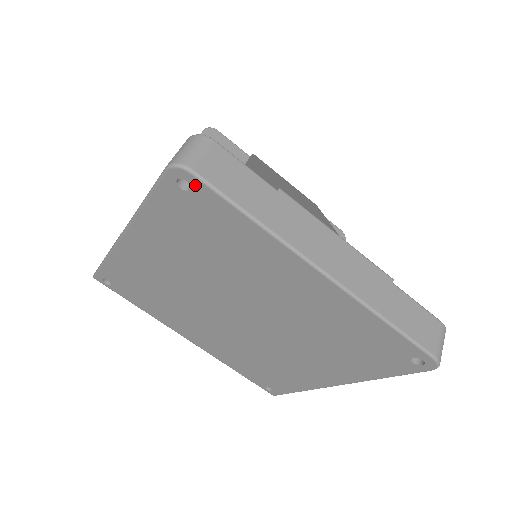
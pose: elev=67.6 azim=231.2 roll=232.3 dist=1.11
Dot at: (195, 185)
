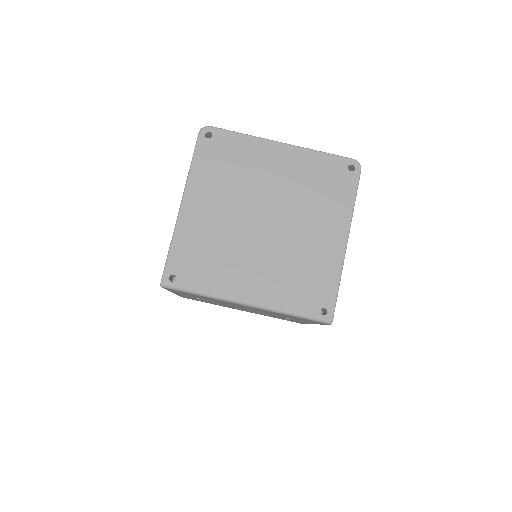
Dot at: (213, 132)
